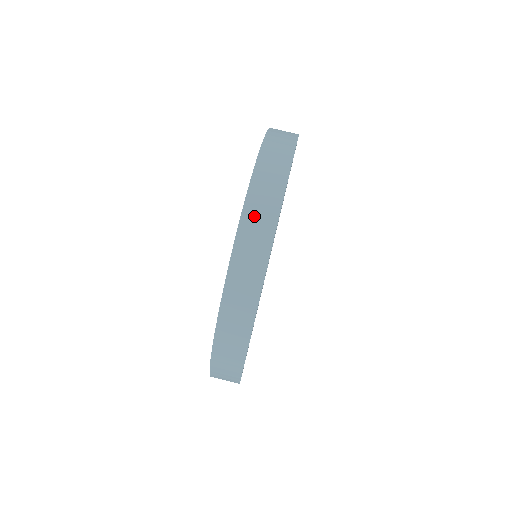
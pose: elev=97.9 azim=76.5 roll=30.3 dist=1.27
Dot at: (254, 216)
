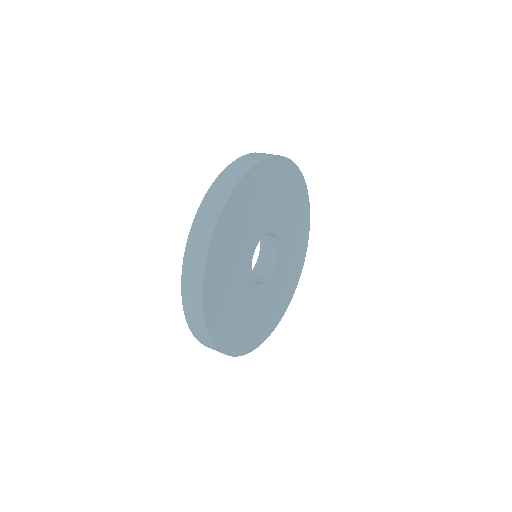
Dot at: (248, 158)
